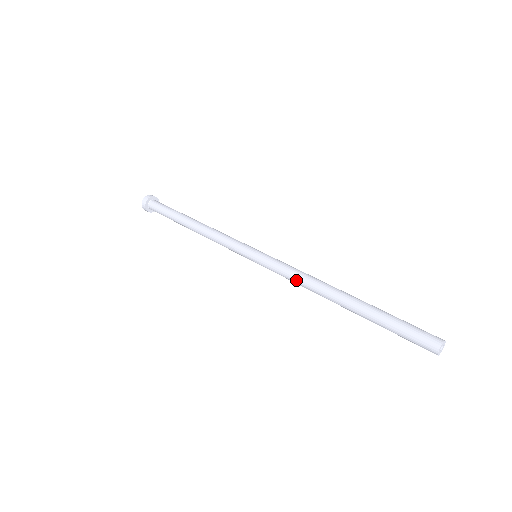
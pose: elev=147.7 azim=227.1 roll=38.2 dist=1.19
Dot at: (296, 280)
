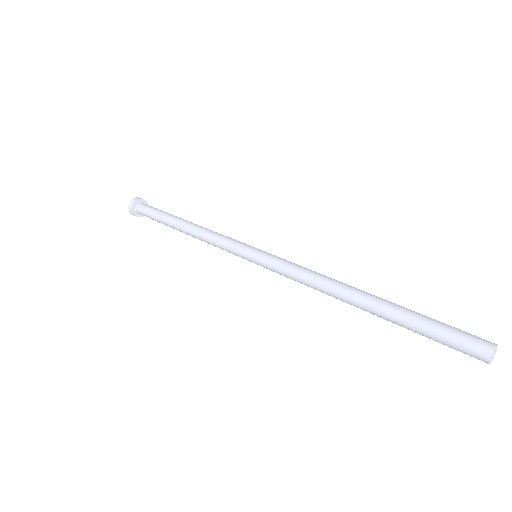
Dot at: (305, 276)
